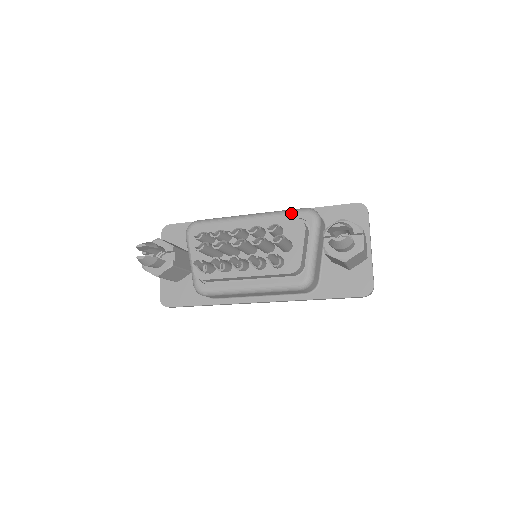
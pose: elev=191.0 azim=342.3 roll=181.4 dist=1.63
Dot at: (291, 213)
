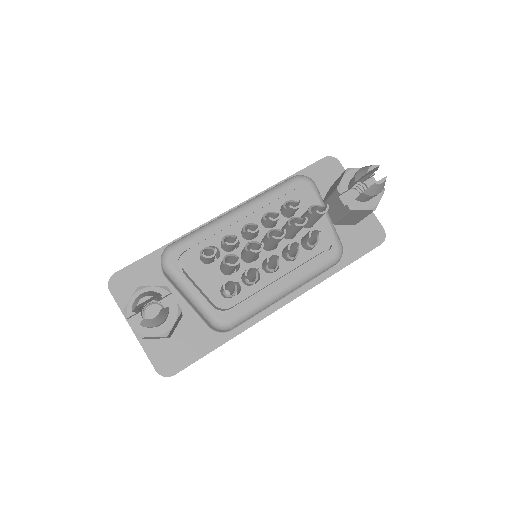
Dot at: (284, 187)
